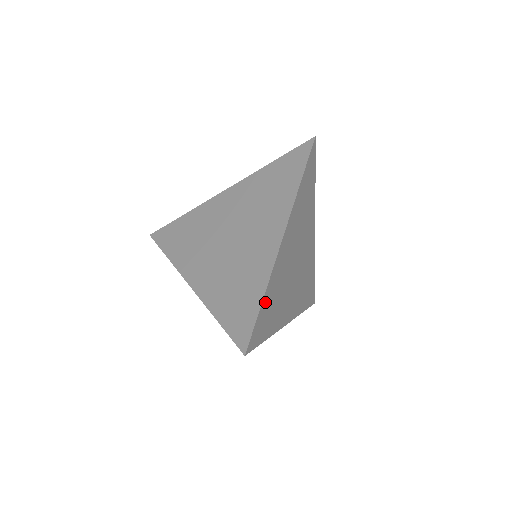
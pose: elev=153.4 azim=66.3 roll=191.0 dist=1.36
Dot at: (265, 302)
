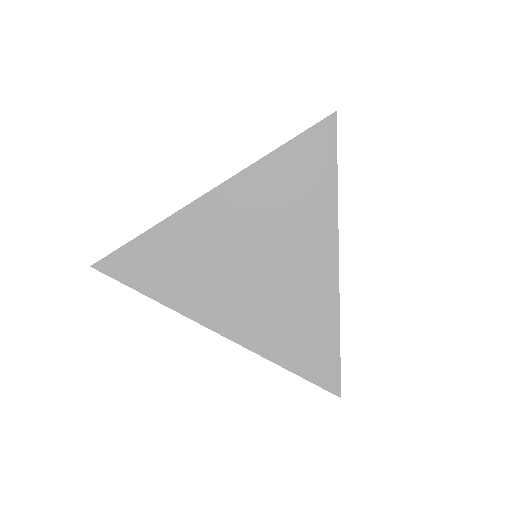
Dot at: occluded
